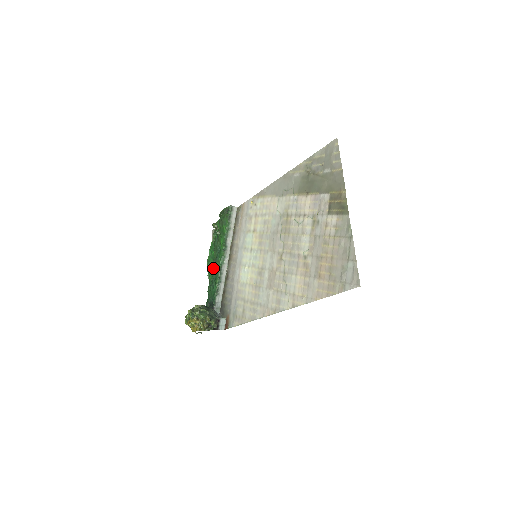
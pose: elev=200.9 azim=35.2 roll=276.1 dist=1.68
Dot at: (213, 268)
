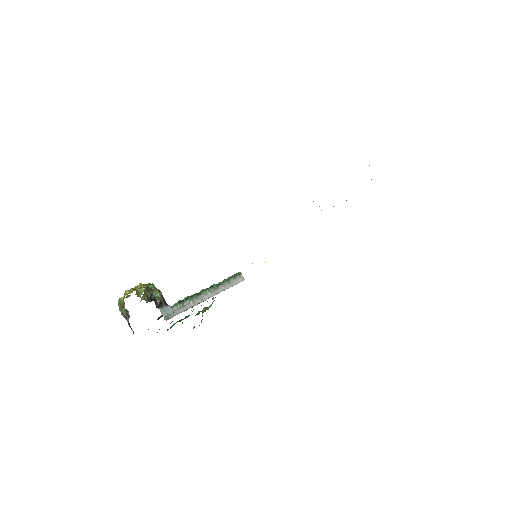
Dot at: occluded
